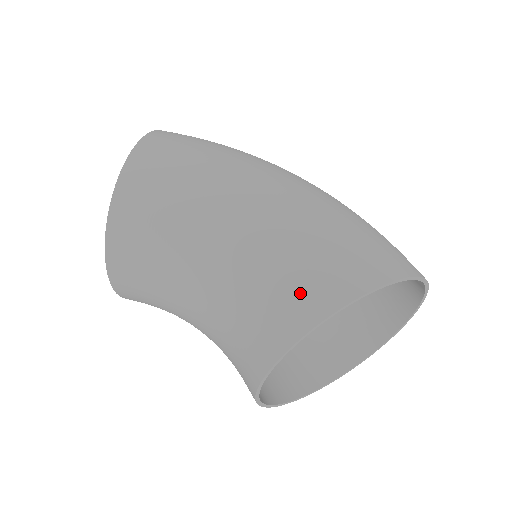
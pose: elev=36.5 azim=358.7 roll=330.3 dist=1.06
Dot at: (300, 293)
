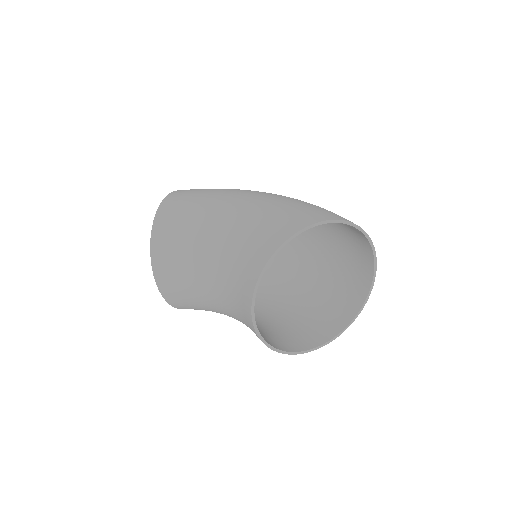
Dot at: (266, 238)
